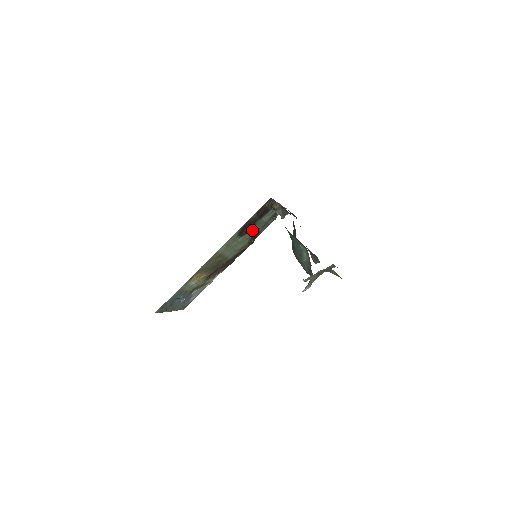
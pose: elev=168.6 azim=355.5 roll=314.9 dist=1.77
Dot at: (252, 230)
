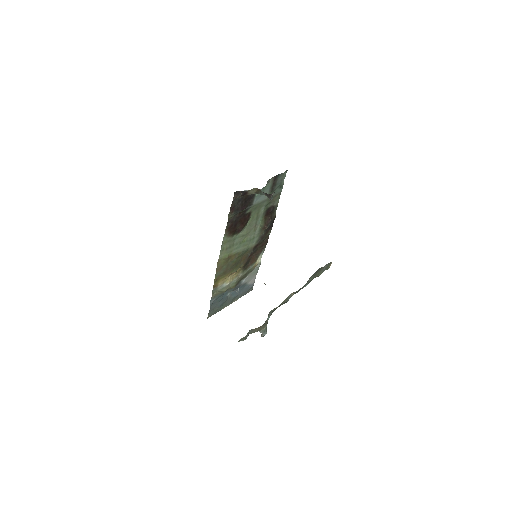
Dot at: (253, 216)
